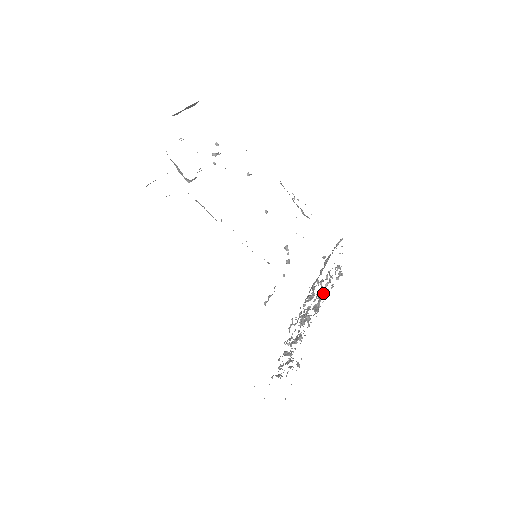
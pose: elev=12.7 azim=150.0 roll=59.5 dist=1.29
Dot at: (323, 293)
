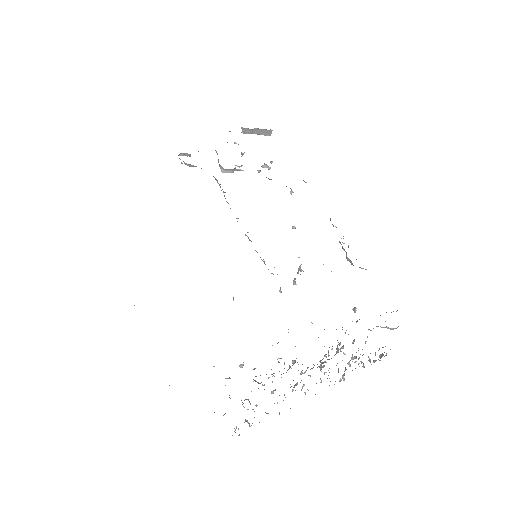
Dot at: (336, 352)
